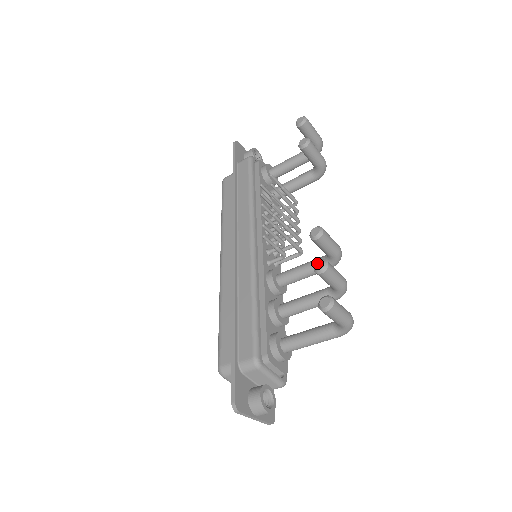
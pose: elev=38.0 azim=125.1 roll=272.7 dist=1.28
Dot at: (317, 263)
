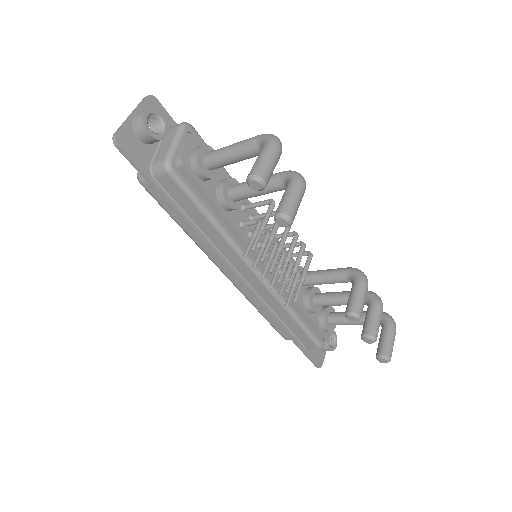
Dot at: (365, 340)
